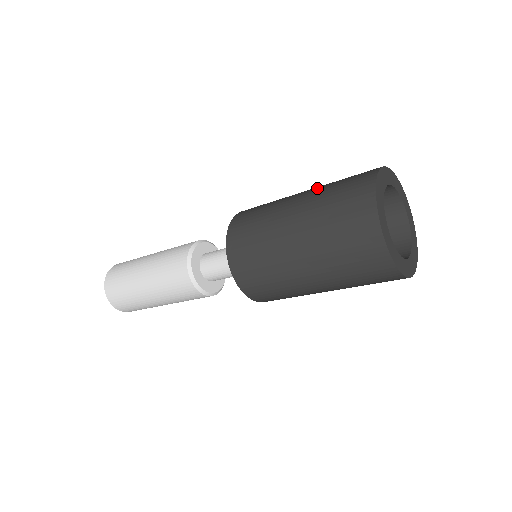
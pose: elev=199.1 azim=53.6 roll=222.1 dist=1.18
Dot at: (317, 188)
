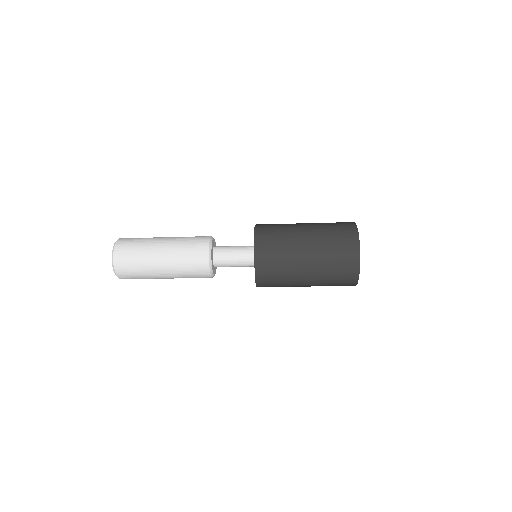
Dot at: (317, 226)
